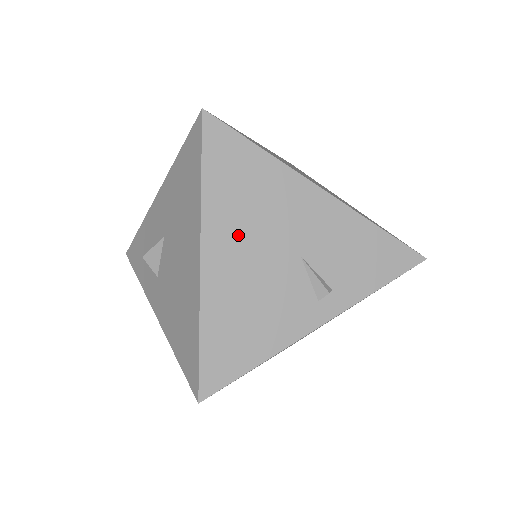
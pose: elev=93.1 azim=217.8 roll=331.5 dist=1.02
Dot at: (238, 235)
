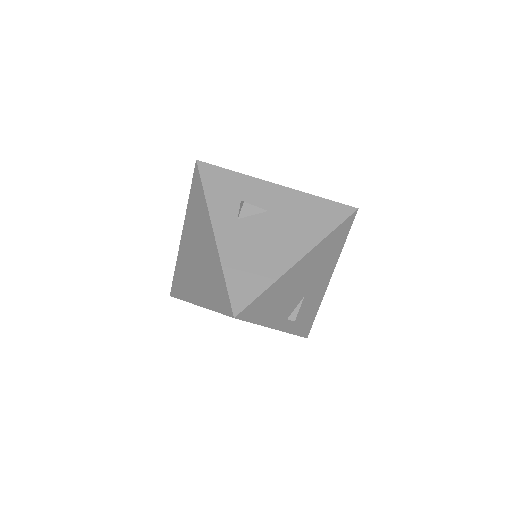
Dot at: (311, 266)
